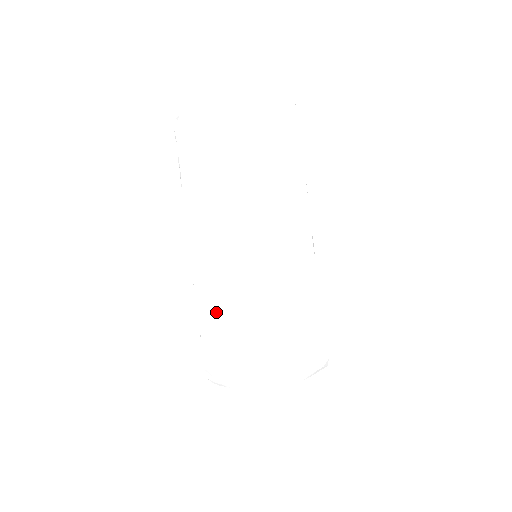
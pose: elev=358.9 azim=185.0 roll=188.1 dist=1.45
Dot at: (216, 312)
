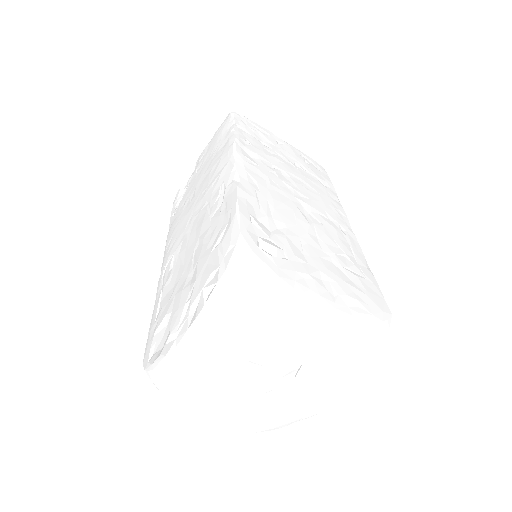
Dot at: (161, 296)
